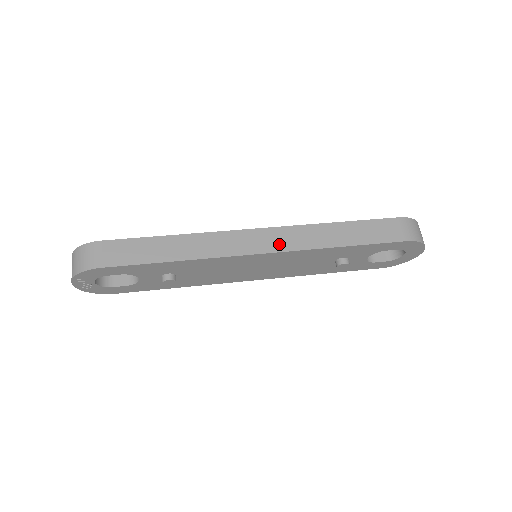
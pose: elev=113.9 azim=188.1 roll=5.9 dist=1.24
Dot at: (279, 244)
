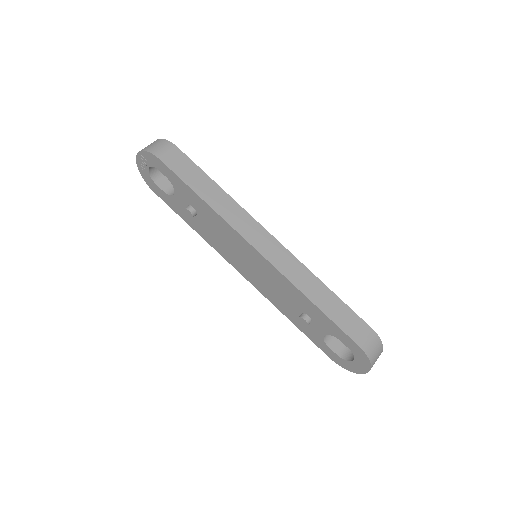
Dot at: (275, 258)
